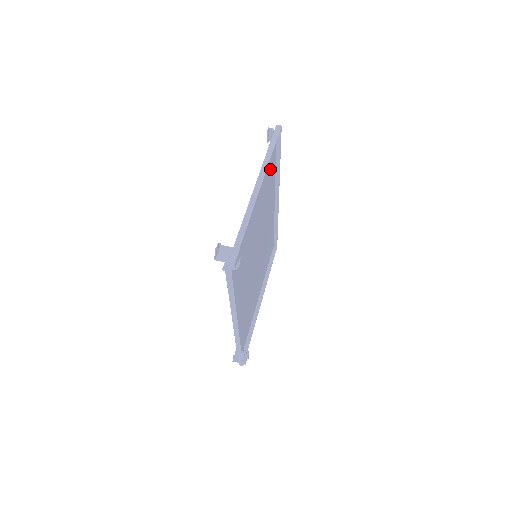
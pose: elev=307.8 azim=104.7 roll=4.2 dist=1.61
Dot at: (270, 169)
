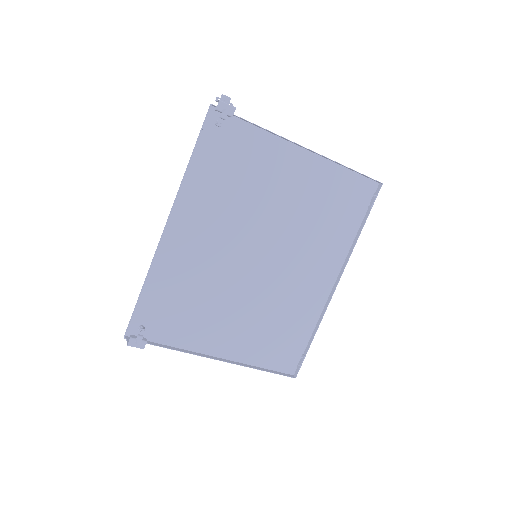
Dot at: (343, 210)
